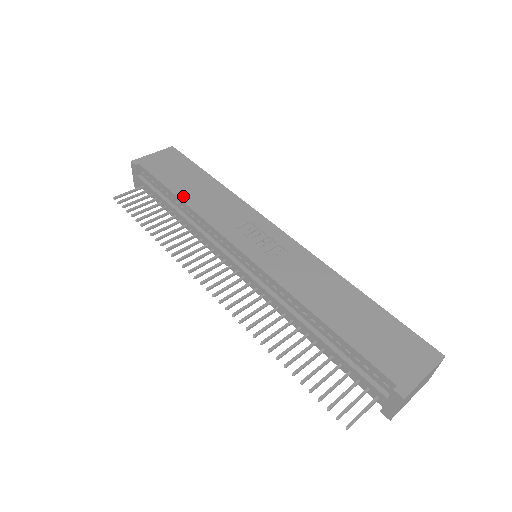
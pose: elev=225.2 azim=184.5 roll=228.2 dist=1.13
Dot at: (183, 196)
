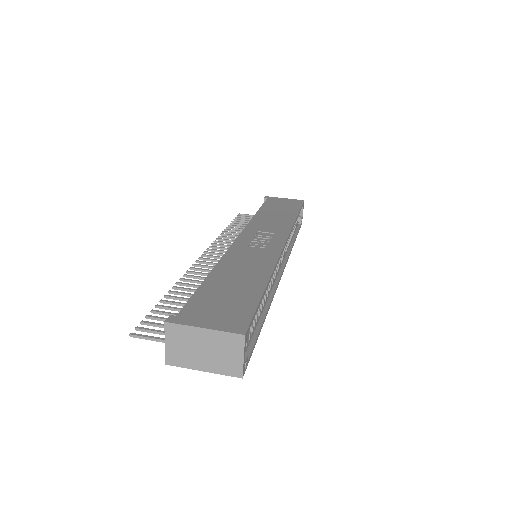
Dot at: (261, 213)
